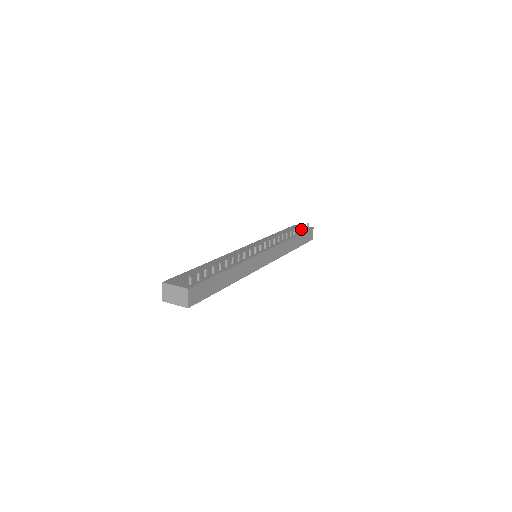
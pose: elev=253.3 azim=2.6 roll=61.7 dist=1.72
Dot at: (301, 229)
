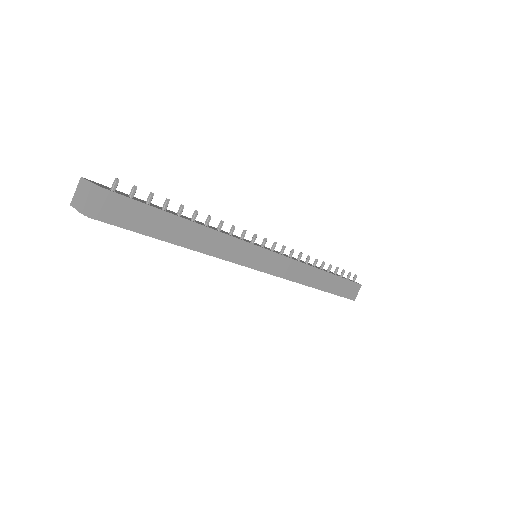
Dot at: (342, 273)
